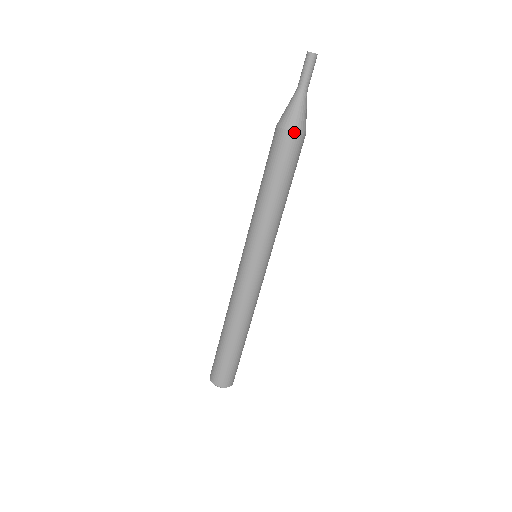
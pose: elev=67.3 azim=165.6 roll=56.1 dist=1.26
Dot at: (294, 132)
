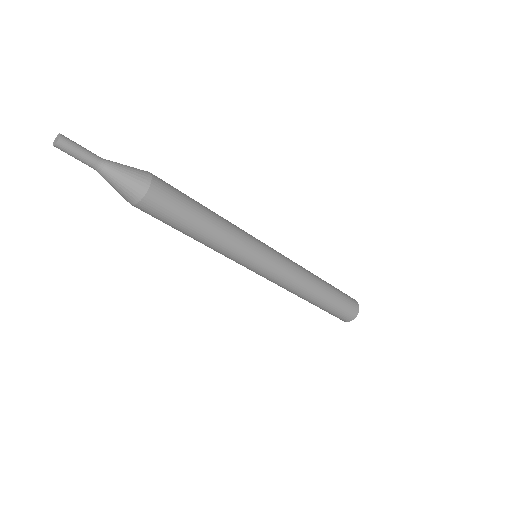
Dot at: (146, 192)
